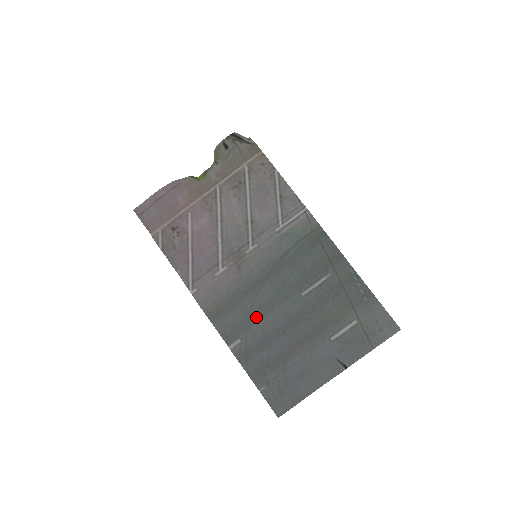
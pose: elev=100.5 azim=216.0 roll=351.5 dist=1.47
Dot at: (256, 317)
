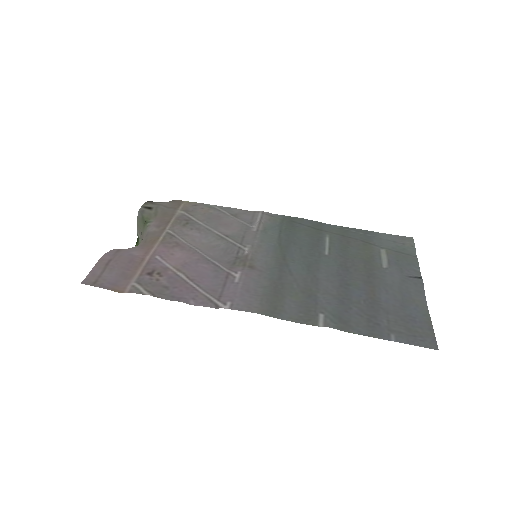
Dot at: (312, 289)
